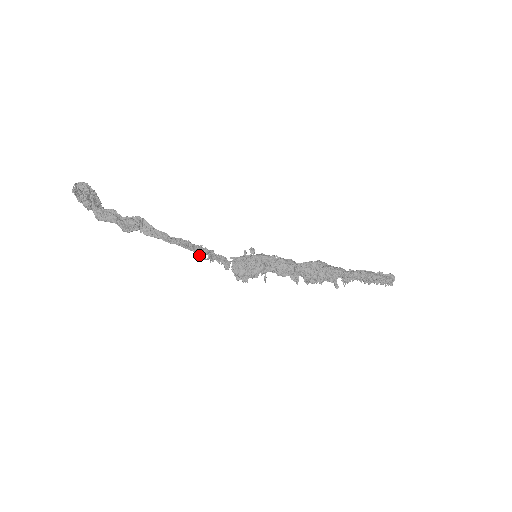
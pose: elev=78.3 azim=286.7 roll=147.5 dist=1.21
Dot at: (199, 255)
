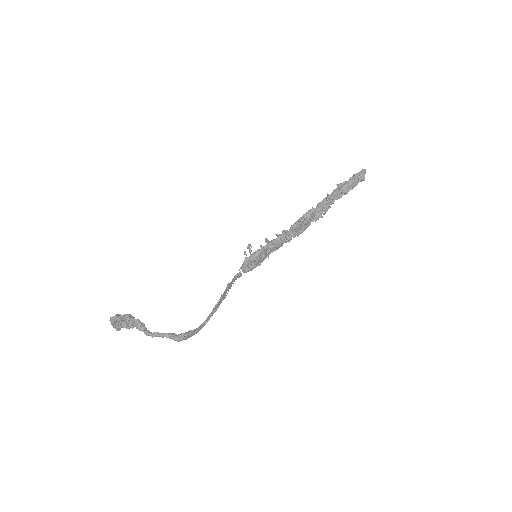
Dot at: occluded
